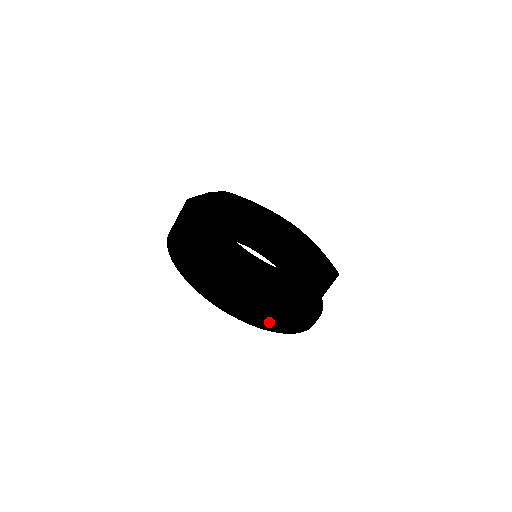
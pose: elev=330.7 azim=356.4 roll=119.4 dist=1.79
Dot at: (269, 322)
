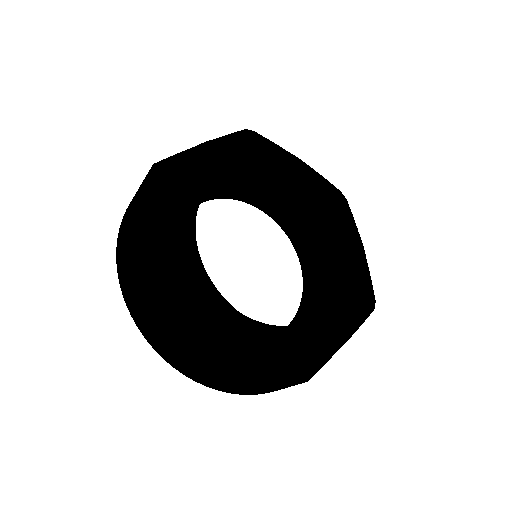
Dot at: occluded
